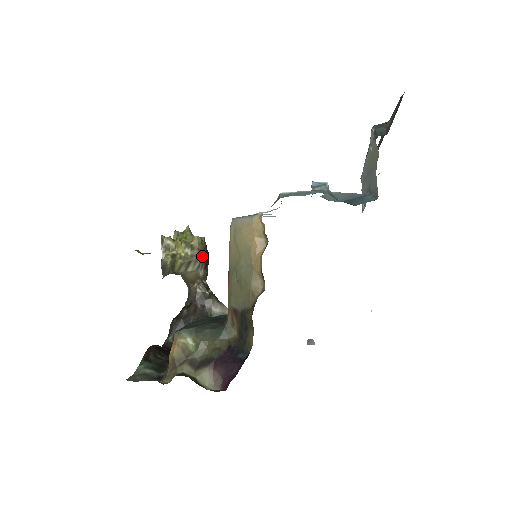
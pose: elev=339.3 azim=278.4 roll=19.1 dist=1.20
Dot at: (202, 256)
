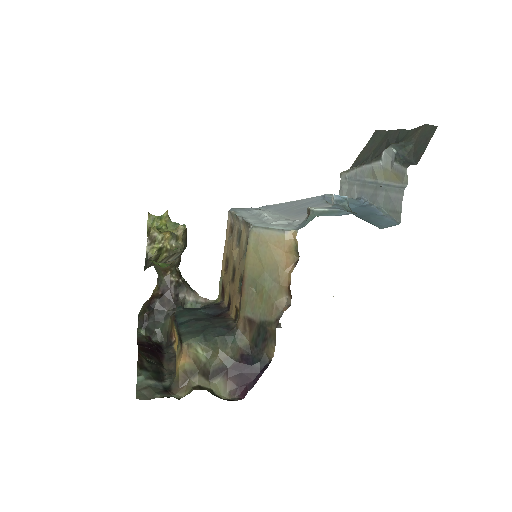
Dot at: (184, 246)
